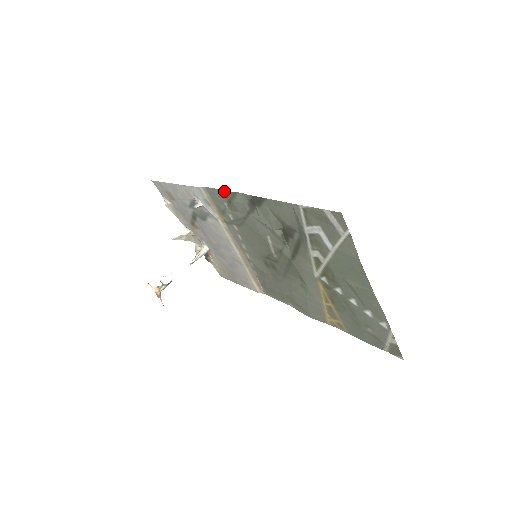
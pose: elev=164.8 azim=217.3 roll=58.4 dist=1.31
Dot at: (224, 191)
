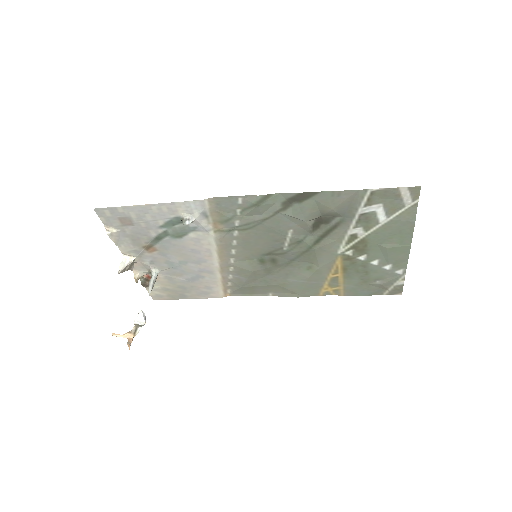
Dot at: (249, 196)
